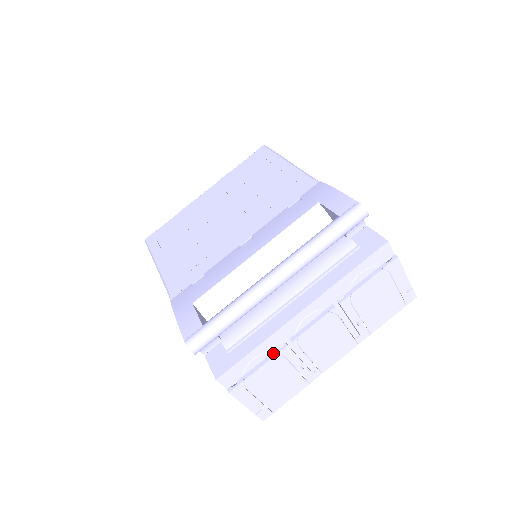
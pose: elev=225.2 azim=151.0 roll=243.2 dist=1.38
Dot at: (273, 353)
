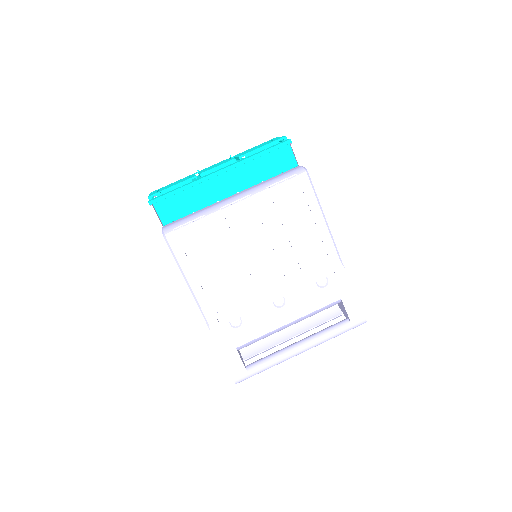
Dot at: occluded
